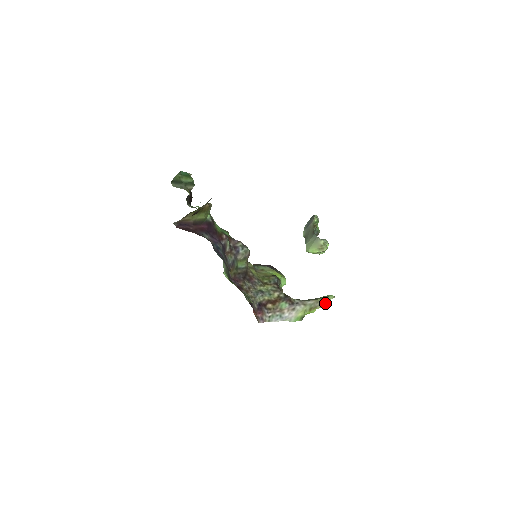
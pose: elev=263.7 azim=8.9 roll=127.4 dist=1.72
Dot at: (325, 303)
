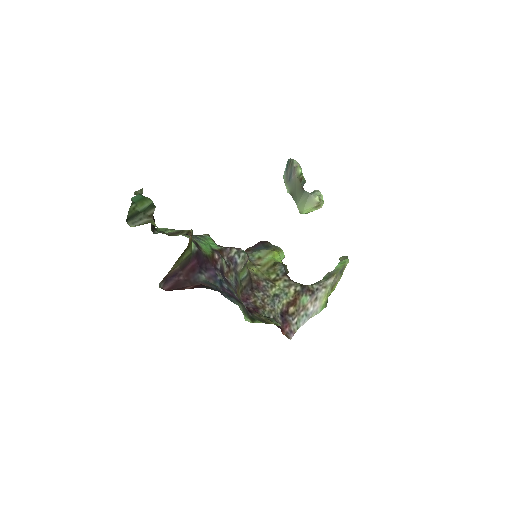
Dot at: occluded
